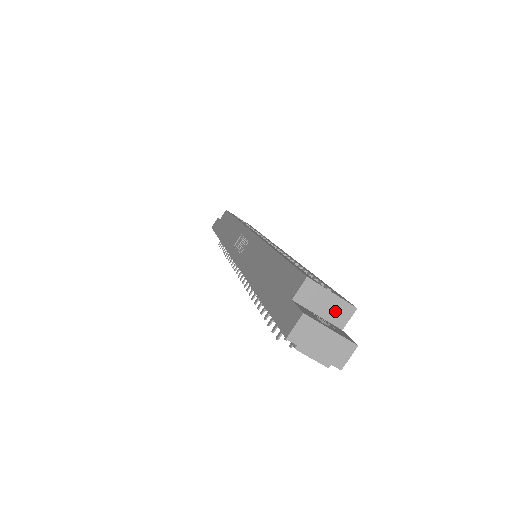
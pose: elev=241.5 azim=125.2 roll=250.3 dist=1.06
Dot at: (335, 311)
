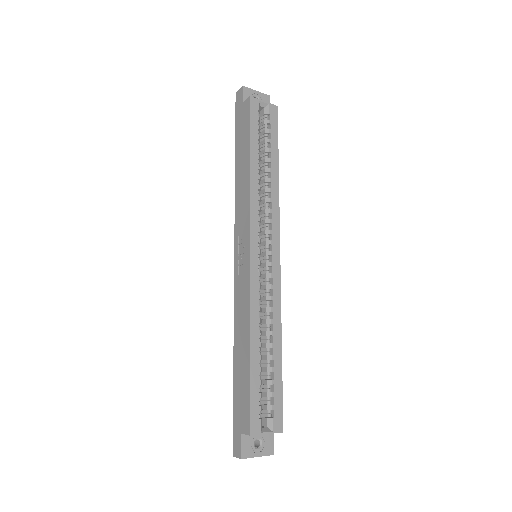
Dot at: occluded
